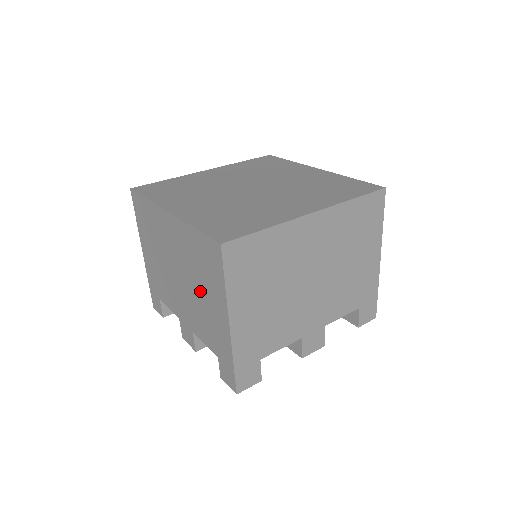
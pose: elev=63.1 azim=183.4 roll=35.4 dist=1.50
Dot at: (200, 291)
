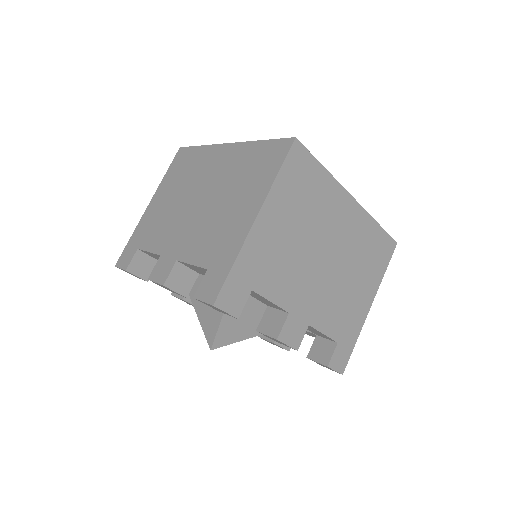
Dot at: (228, 201)
